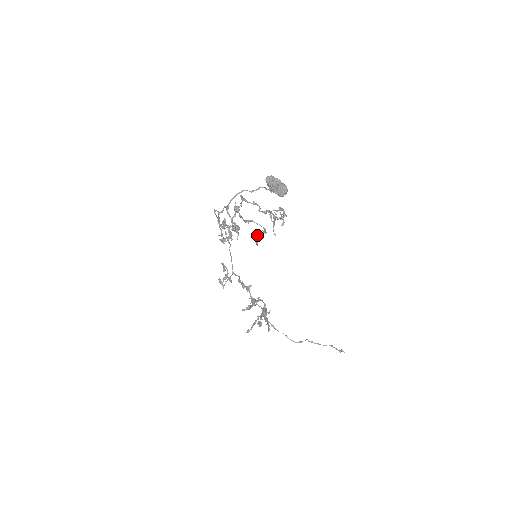
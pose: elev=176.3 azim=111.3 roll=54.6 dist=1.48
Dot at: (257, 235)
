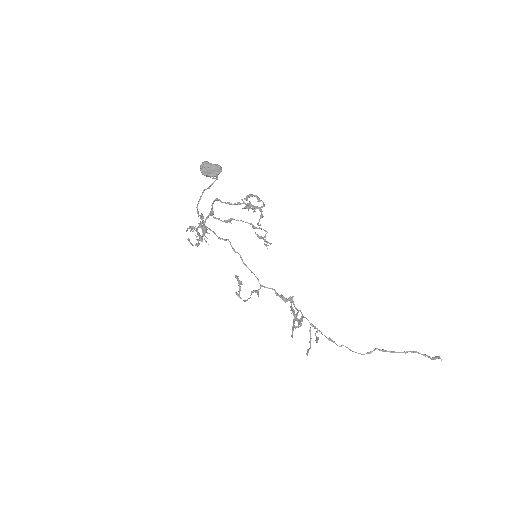
Dot at: (257, 235)
